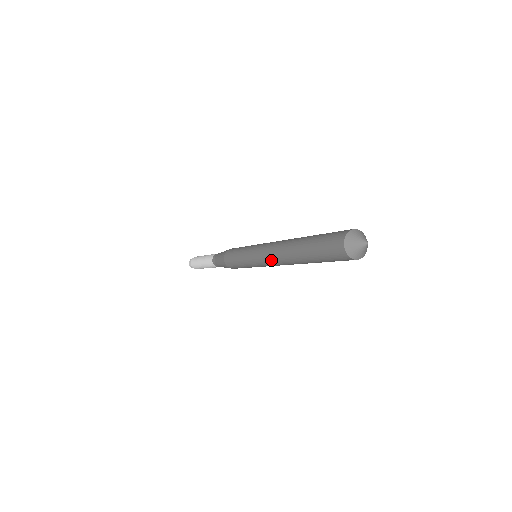
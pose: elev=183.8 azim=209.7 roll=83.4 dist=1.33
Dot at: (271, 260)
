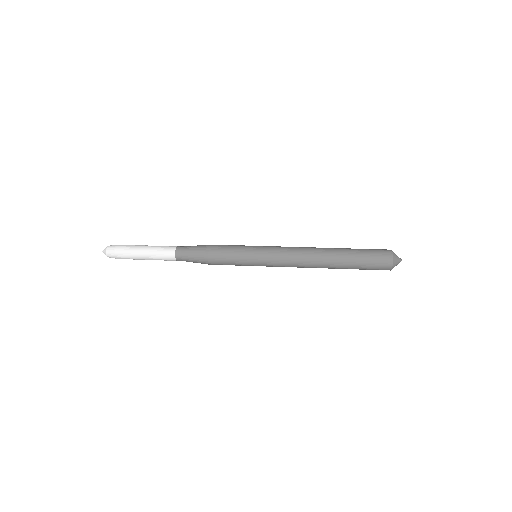
Dot at: (296, 257)
